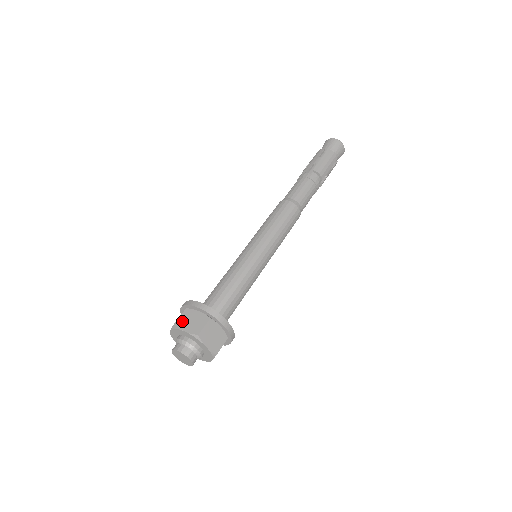
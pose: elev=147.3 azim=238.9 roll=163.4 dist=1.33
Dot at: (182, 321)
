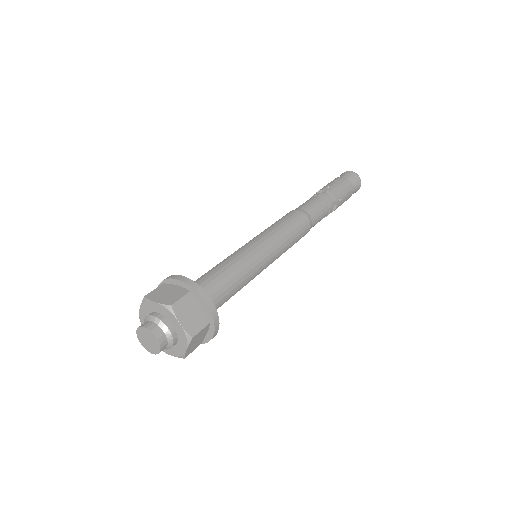
Dot at: (155, 293)
